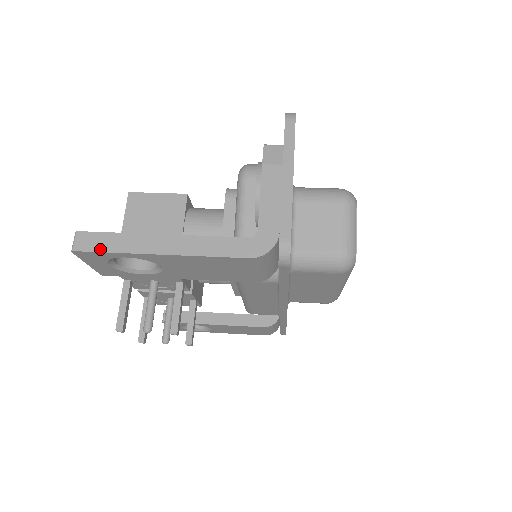
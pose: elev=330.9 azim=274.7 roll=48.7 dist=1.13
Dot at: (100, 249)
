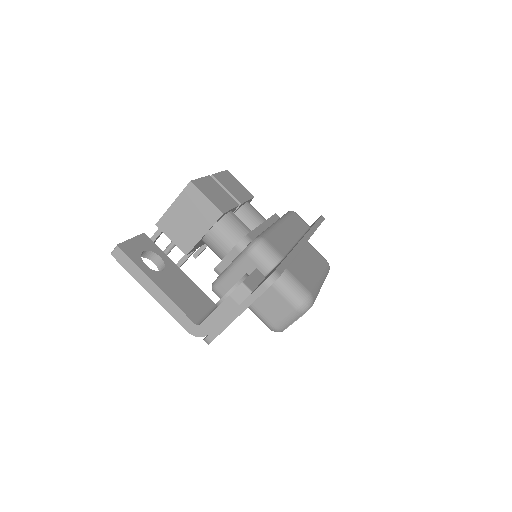
Dot at: (124, 265)
